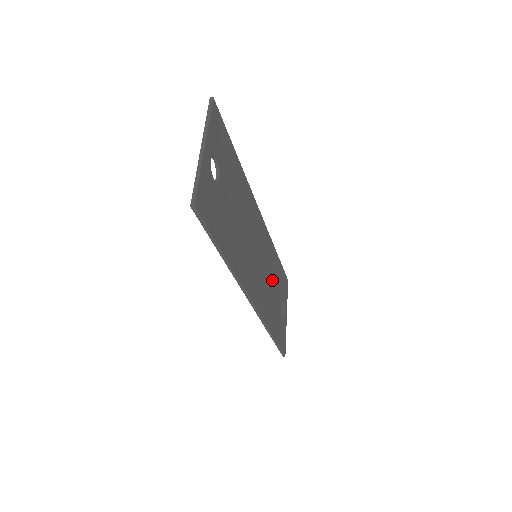
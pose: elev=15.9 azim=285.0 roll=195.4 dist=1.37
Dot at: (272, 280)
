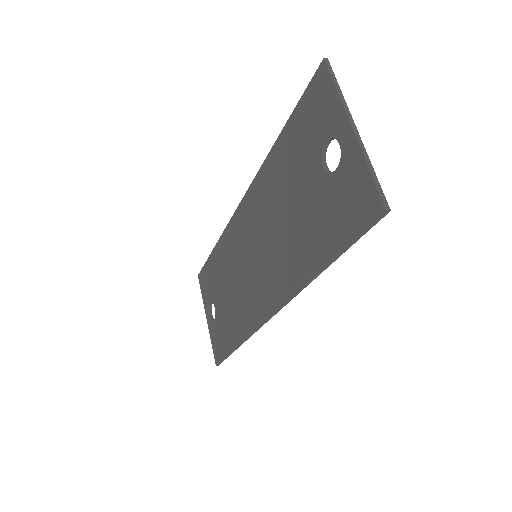
Dot at: occluded
